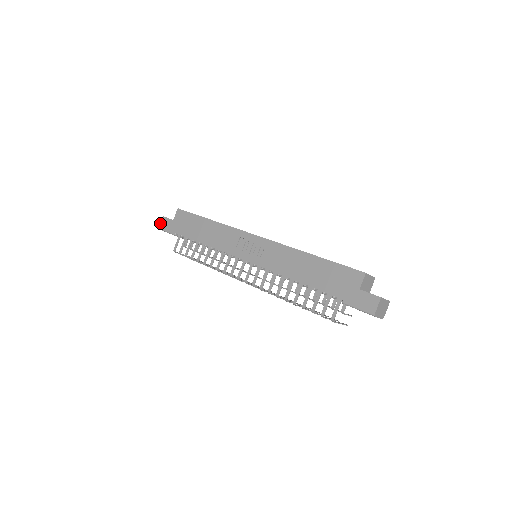
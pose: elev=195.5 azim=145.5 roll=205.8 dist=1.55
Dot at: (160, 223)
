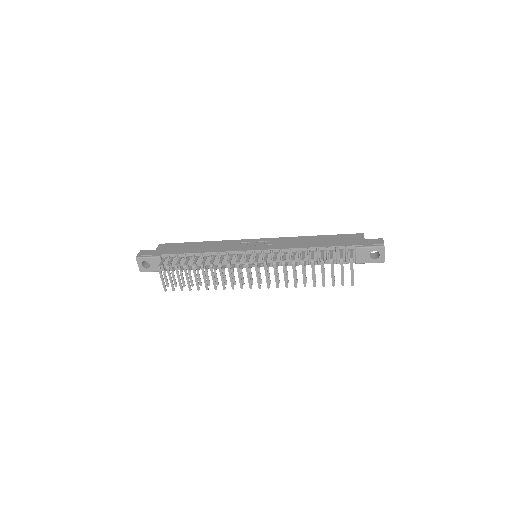
Dot at: (138, 254)
